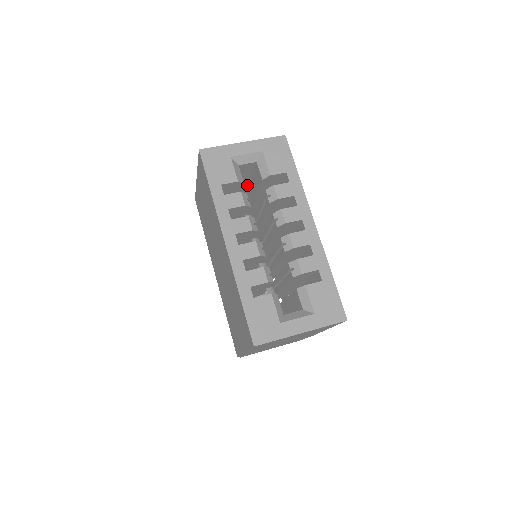
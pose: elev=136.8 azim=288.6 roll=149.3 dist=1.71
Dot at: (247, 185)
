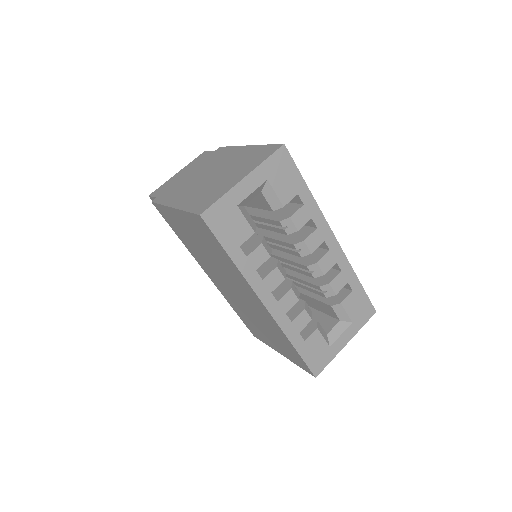
Dot at: occluded
